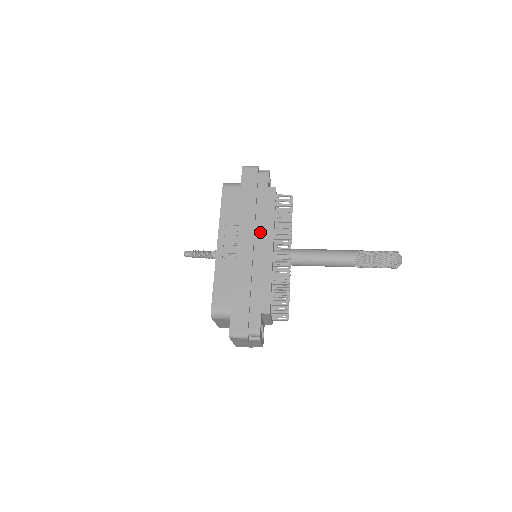
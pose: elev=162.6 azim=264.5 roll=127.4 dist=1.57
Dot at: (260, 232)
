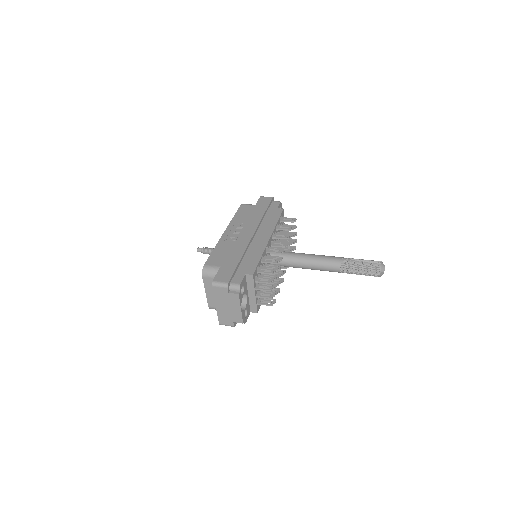
Dot at: (262, 230)
